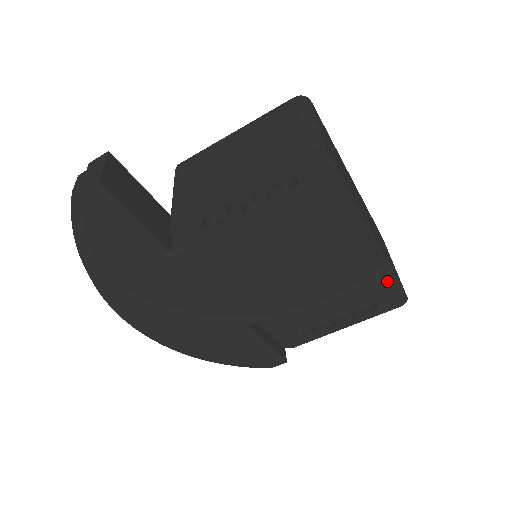
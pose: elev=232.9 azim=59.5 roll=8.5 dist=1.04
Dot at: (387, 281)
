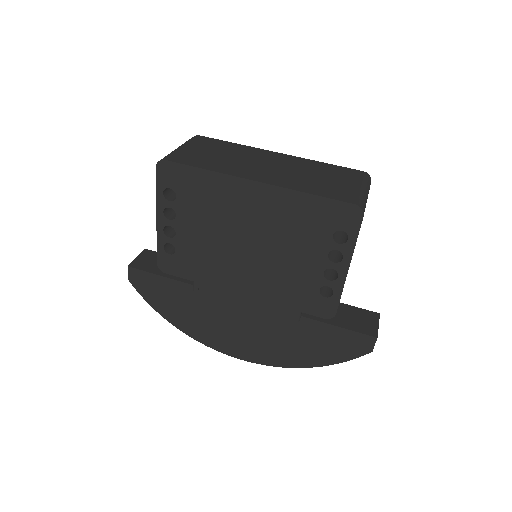
Dot at: (316, 204)
